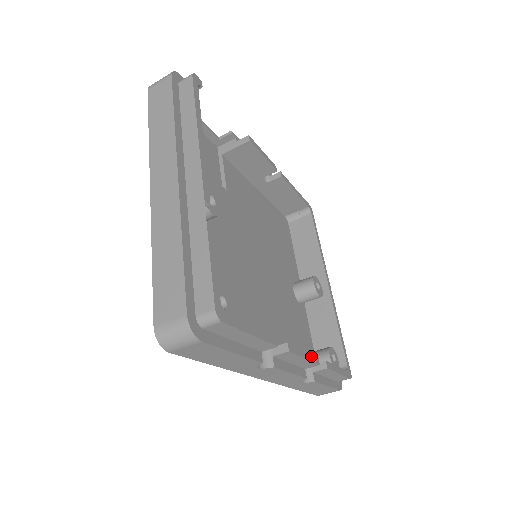
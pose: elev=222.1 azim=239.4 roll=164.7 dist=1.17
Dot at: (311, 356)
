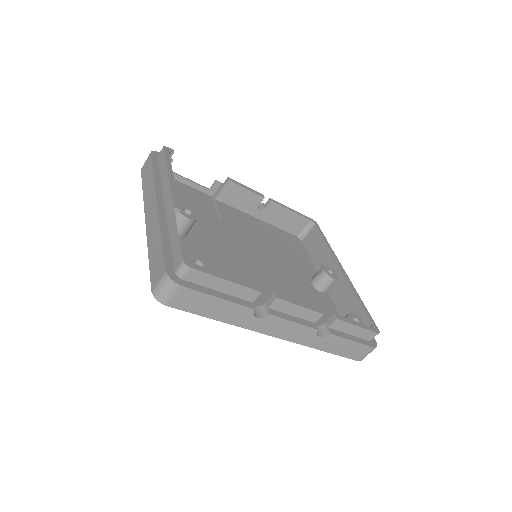
Dot at: (310, 307)
